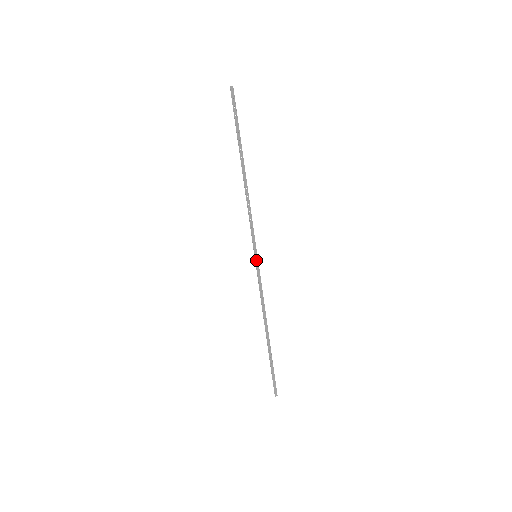
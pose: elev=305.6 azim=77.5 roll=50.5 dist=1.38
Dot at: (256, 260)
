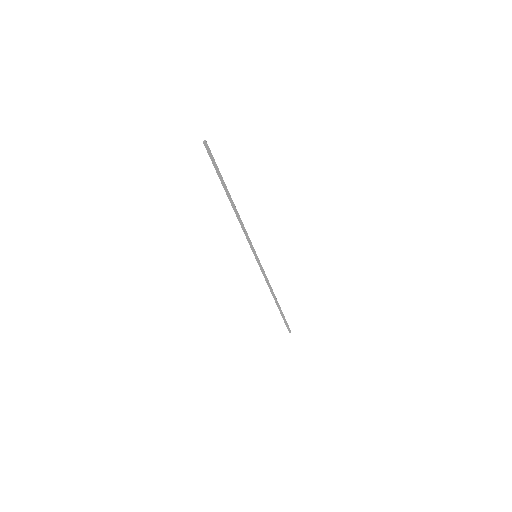
Dot at: (257, 259)
